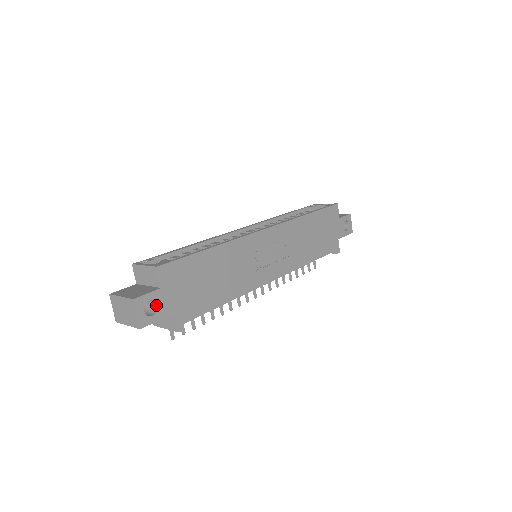
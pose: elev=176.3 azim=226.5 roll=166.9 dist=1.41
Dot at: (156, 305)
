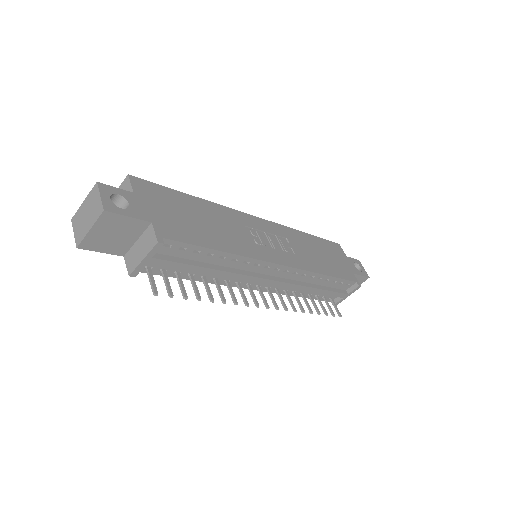
Dot at: (127, 205)
